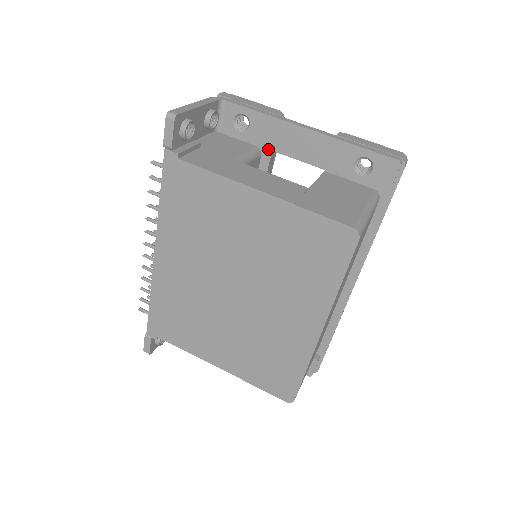
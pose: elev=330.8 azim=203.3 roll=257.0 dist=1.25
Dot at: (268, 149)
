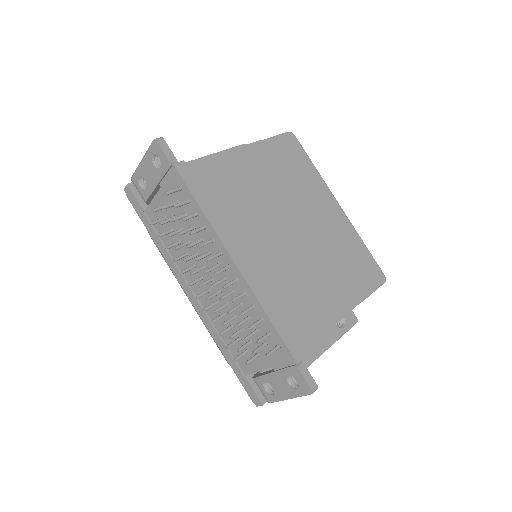
Dot at: occluded
